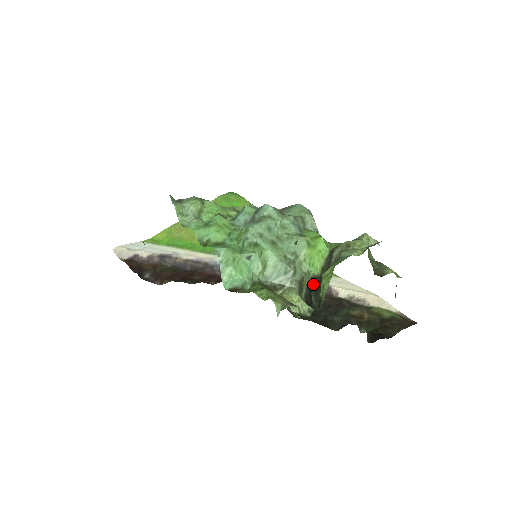
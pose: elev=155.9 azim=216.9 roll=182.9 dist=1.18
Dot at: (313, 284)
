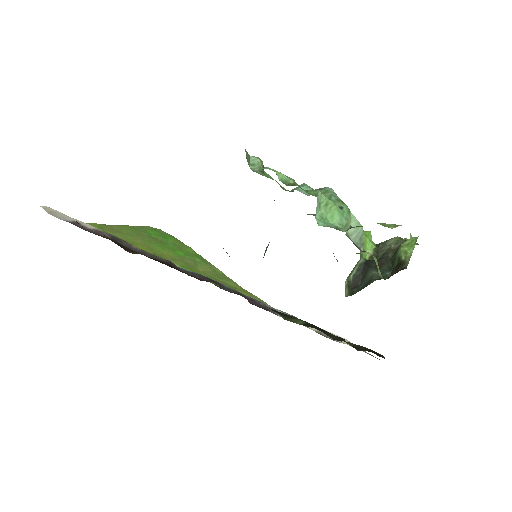
Dot at: (370, 263)
